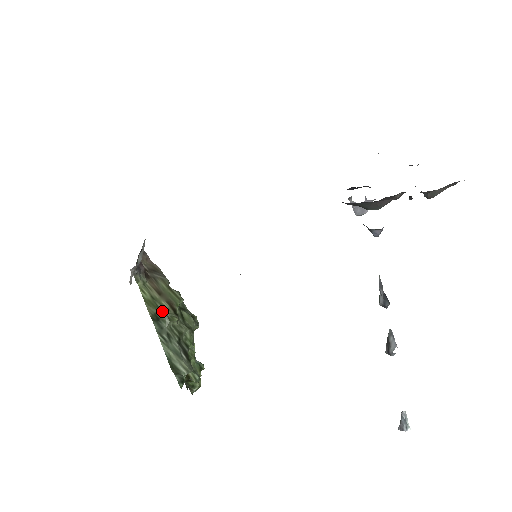
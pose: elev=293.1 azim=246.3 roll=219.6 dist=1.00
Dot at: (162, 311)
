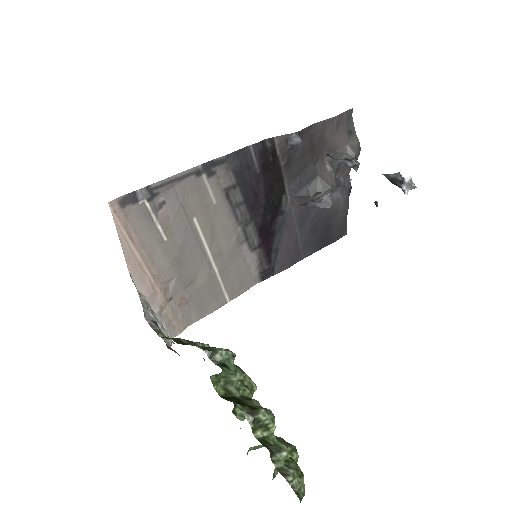
Dot at: (187, 341)
